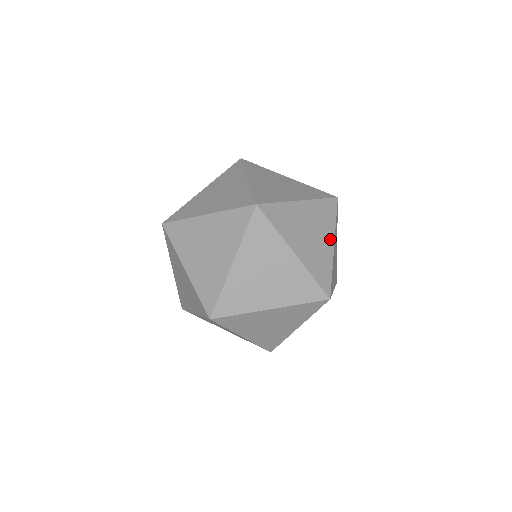
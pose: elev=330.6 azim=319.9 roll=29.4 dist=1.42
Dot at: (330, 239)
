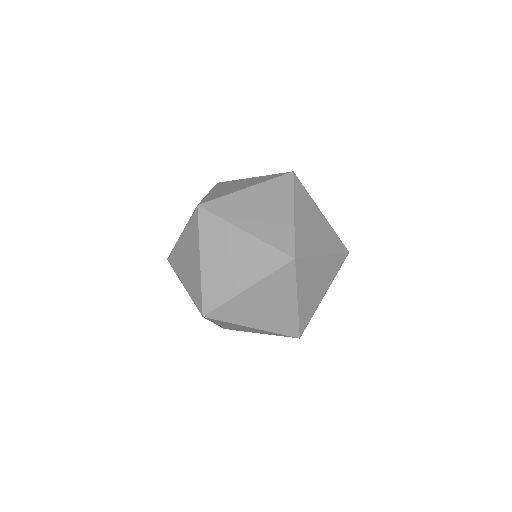
Dot at: occluded
